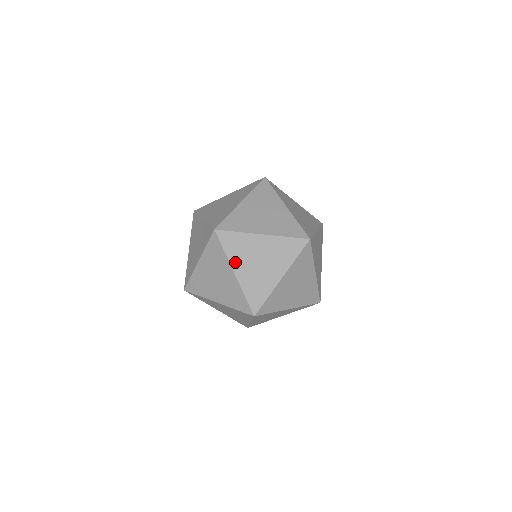
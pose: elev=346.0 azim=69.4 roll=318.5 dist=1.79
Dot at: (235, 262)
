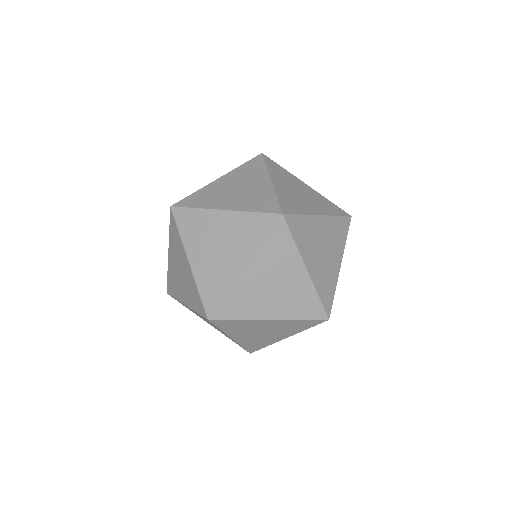
Dot at: (190, 246)
